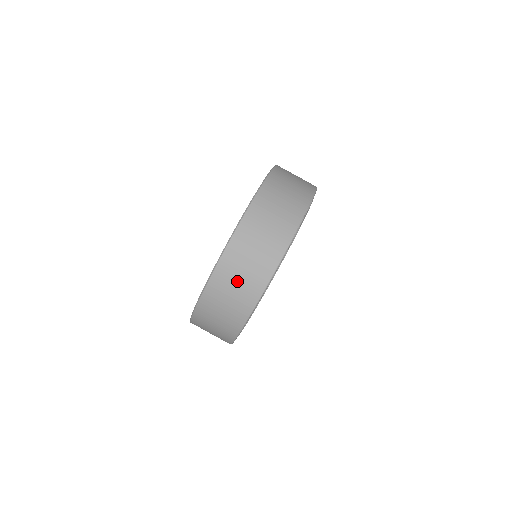
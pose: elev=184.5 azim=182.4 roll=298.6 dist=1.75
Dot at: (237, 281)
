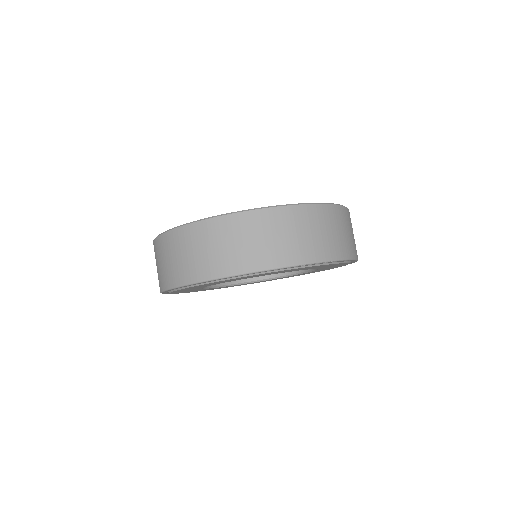
Dot at: (332, 230)
